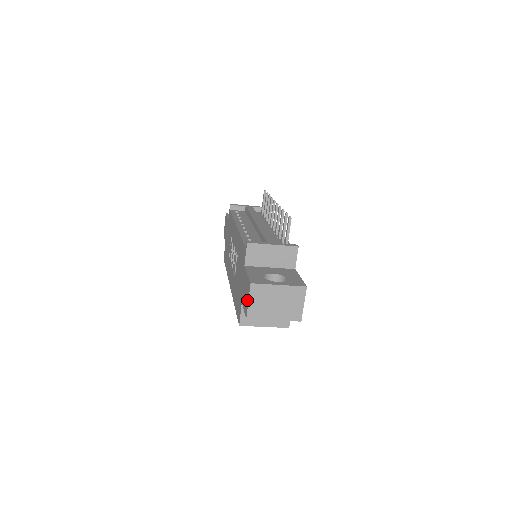
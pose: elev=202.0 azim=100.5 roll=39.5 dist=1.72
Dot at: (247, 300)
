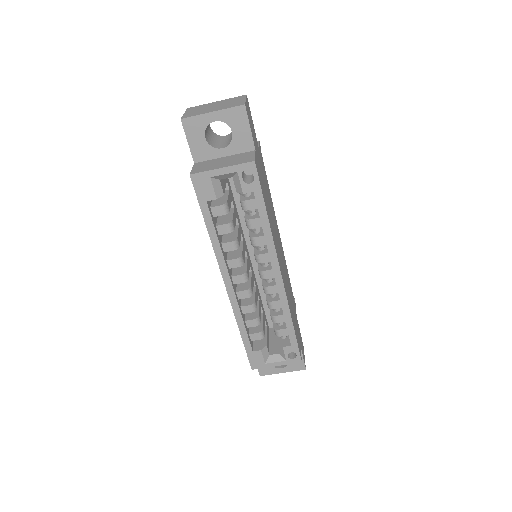
Dot at: occluded
